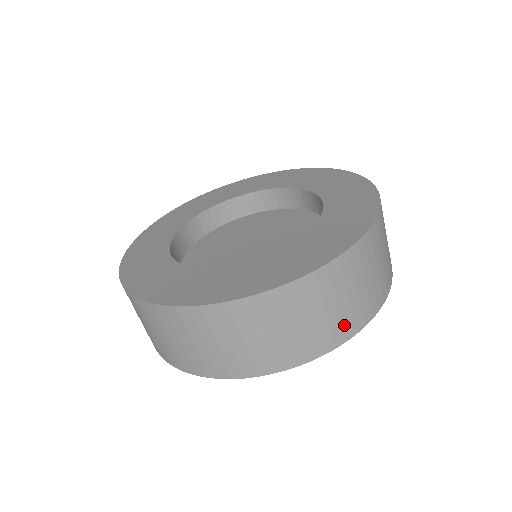
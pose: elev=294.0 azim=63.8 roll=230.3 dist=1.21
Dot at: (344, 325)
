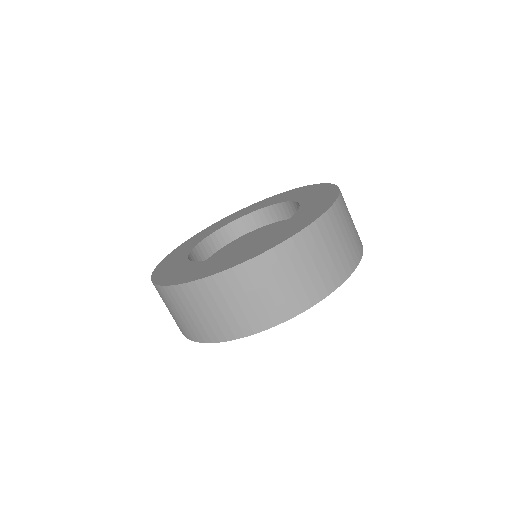
Dot at: (338, 270)
